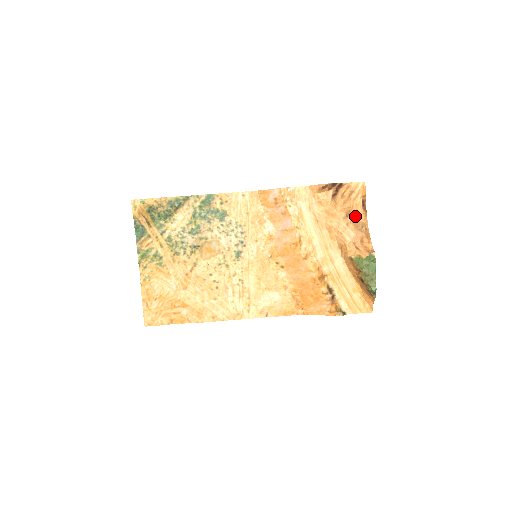
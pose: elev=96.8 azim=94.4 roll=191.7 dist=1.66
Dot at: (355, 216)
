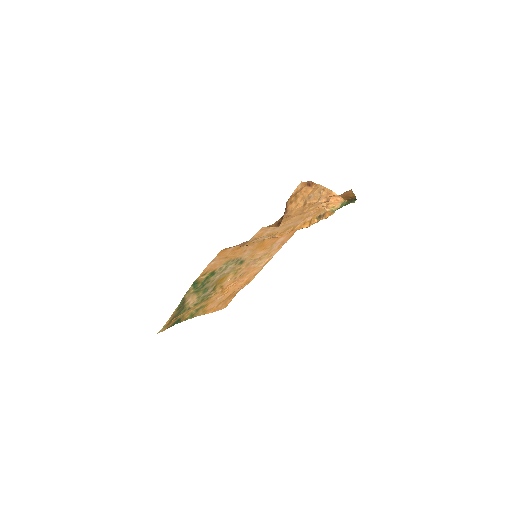
Dot at: (309, 195)
